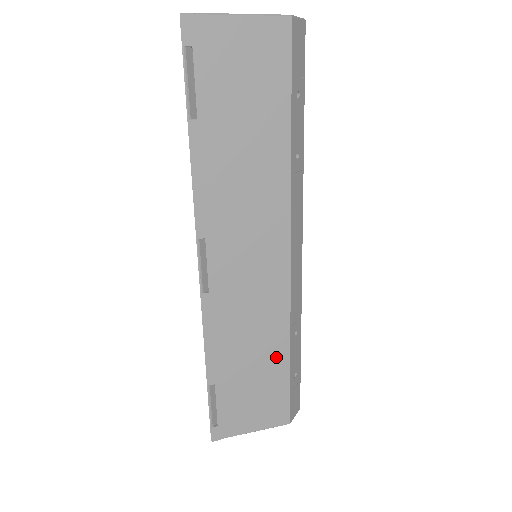
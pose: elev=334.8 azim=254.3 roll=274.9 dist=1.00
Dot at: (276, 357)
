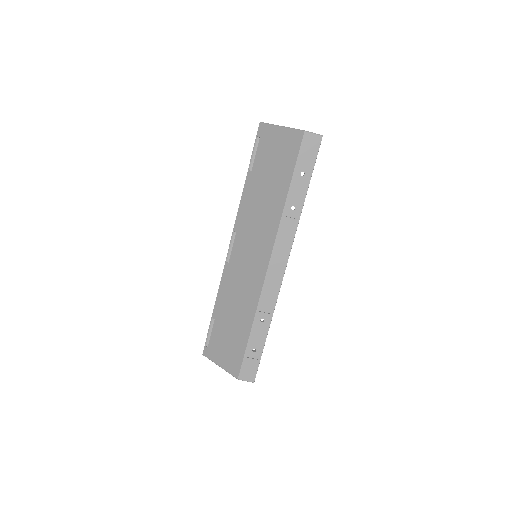
Dot at: (244, 325)
